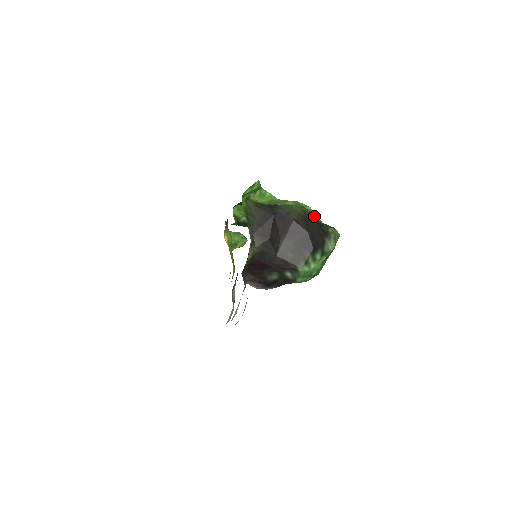
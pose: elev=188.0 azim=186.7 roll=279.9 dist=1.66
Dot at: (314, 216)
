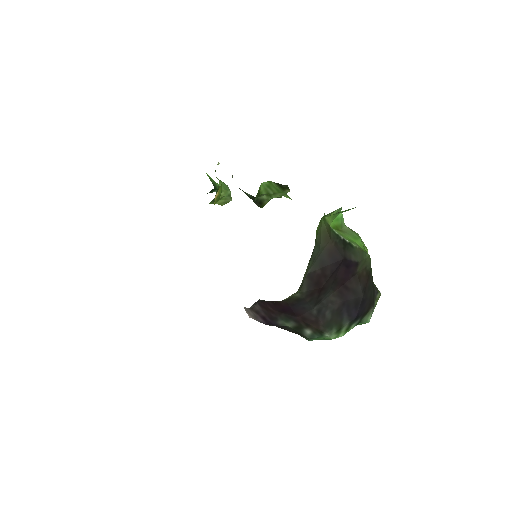
Dot at: occluded
